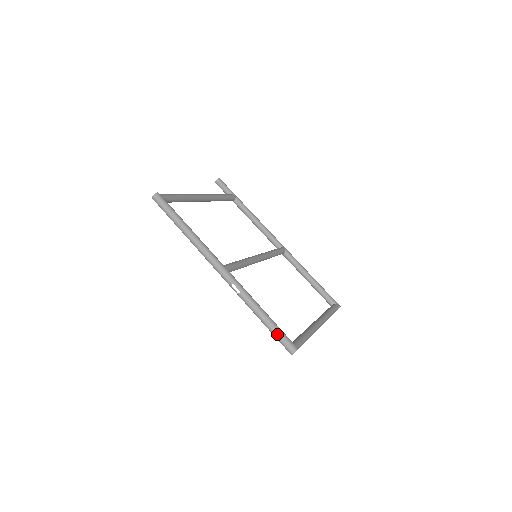
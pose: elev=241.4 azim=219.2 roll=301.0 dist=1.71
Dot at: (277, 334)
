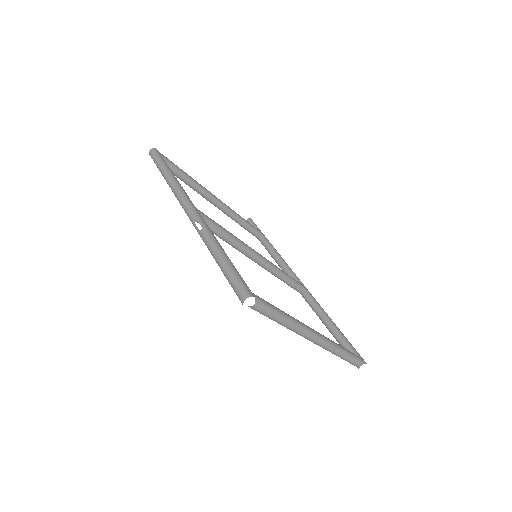
Dot at: (231, 274)
